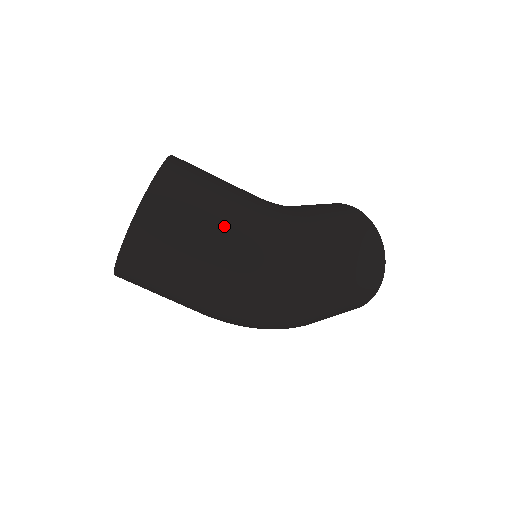
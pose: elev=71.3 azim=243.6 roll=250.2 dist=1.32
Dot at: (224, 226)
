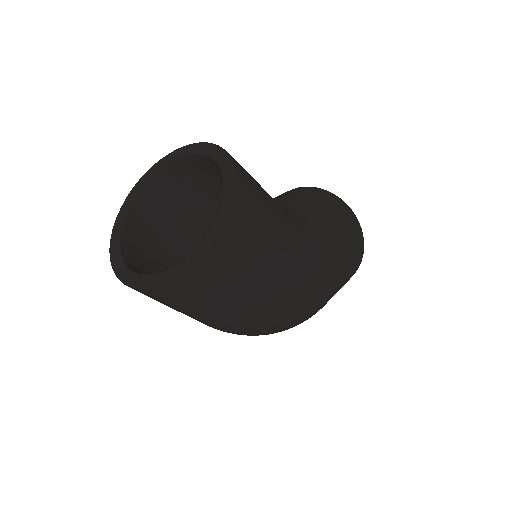
Dot at: (265, 288)
